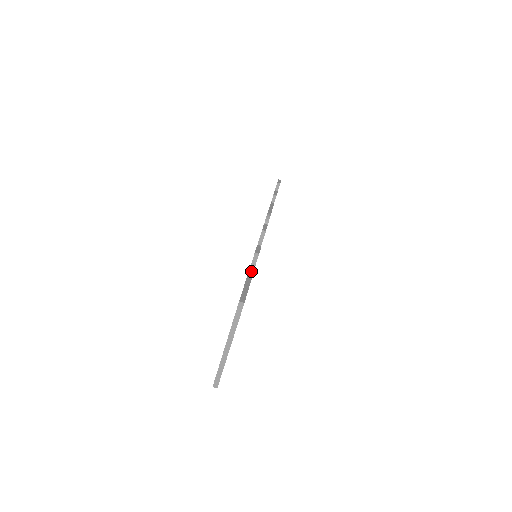
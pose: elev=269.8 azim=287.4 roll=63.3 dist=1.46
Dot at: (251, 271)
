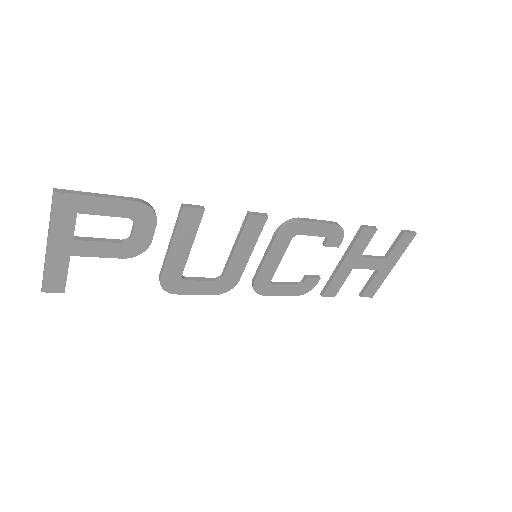
Dot at: (132, 198)
